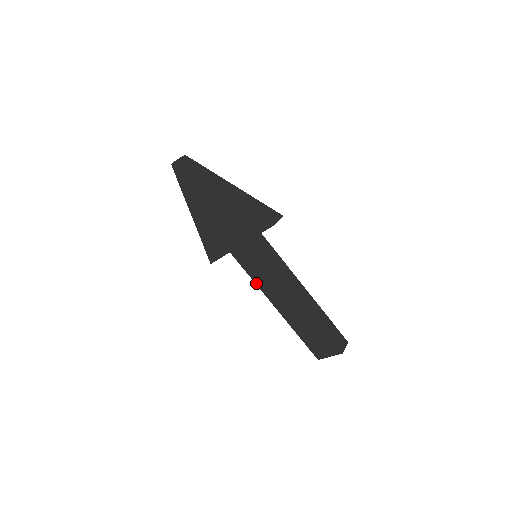
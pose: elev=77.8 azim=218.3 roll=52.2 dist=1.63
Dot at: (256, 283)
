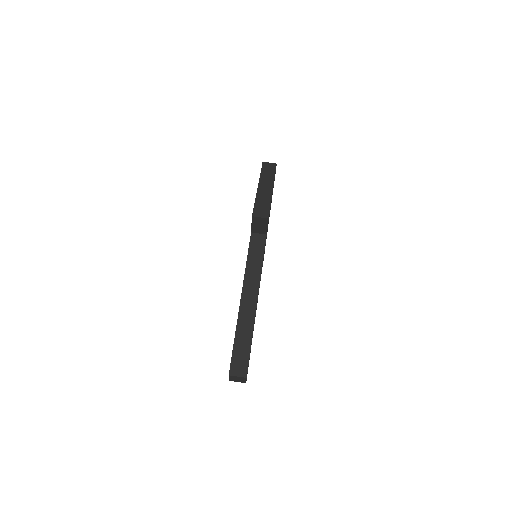
Dot at: occluded
